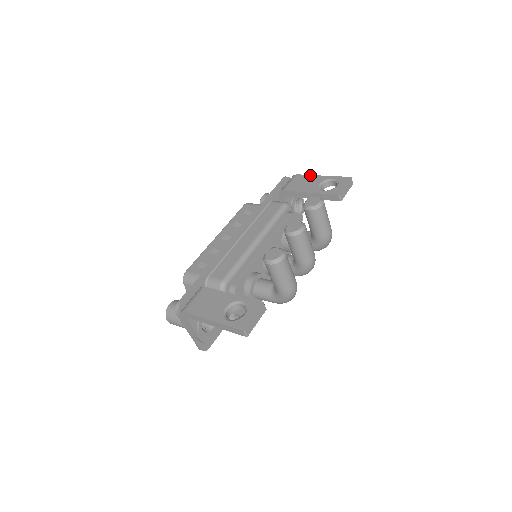
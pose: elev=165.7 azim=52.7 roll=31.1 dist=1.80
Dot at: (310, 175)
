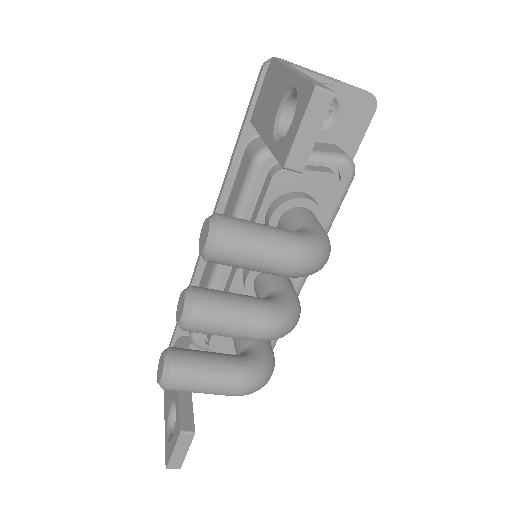
Dot at: (279, 65)
